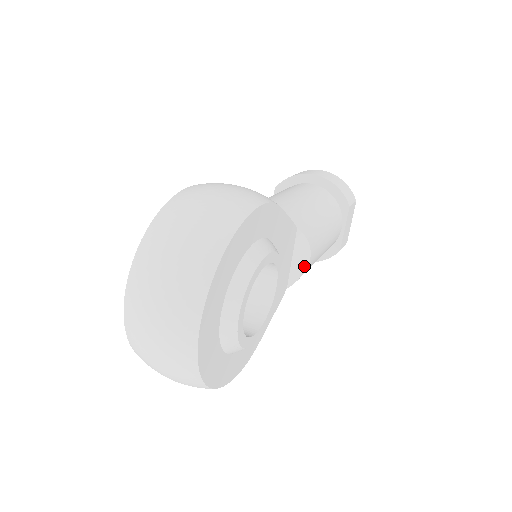
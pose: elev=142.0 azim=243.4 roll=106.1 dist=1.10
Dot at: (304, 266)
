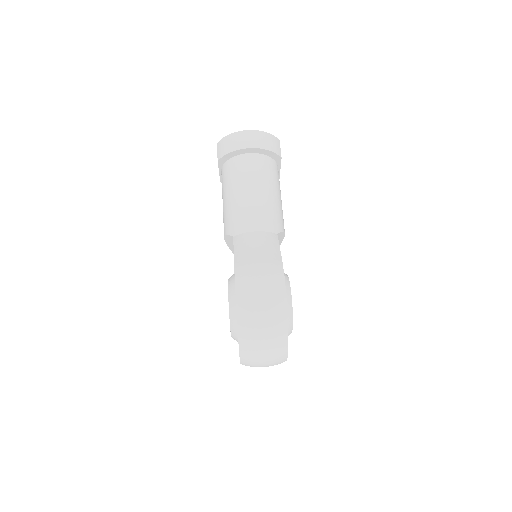
Dot at: (282, 240)
